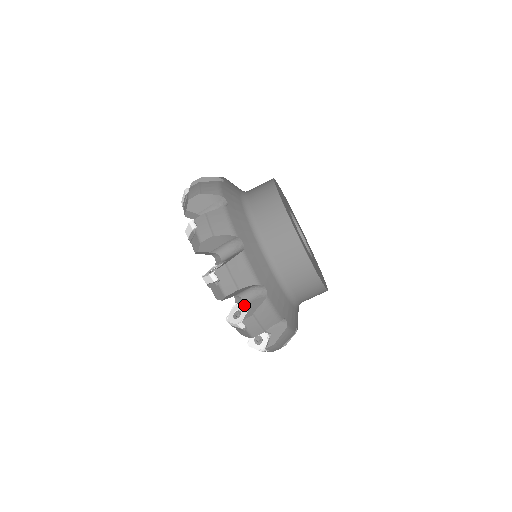
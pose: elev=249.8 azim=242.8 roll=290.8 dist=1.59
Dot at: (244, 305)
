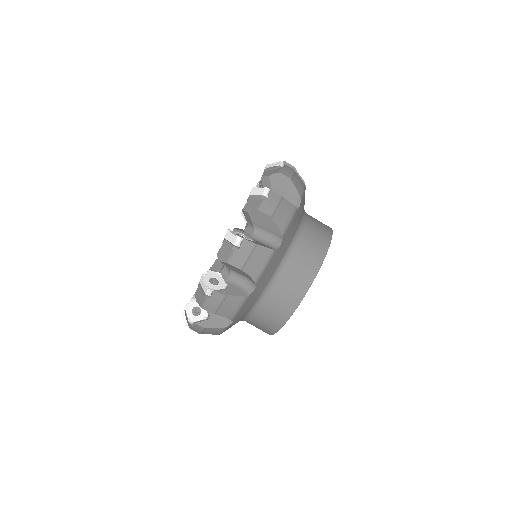
Dot at: (225, 281)
